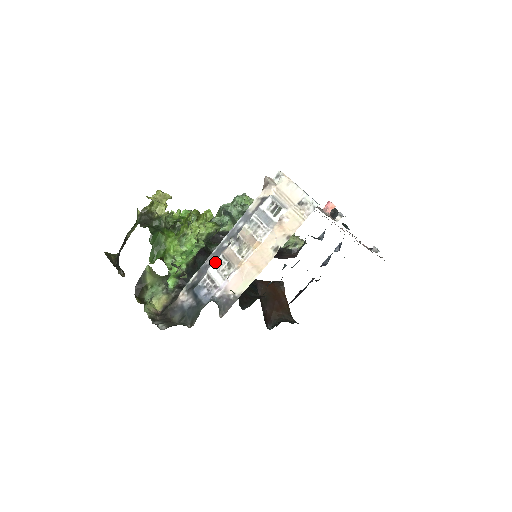
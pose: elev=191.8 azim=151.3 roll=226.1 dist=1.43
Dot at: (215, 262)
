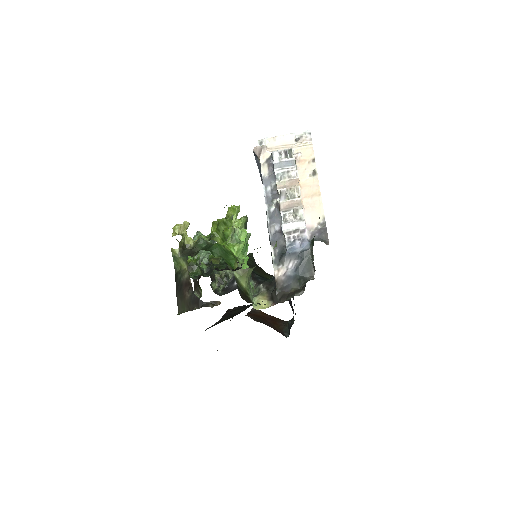
Dot at: (282, 221)
